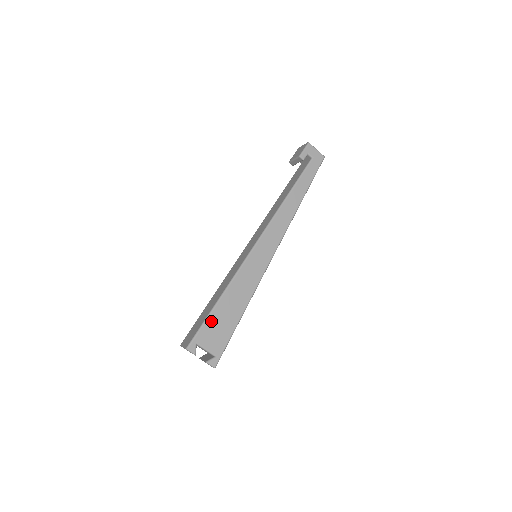
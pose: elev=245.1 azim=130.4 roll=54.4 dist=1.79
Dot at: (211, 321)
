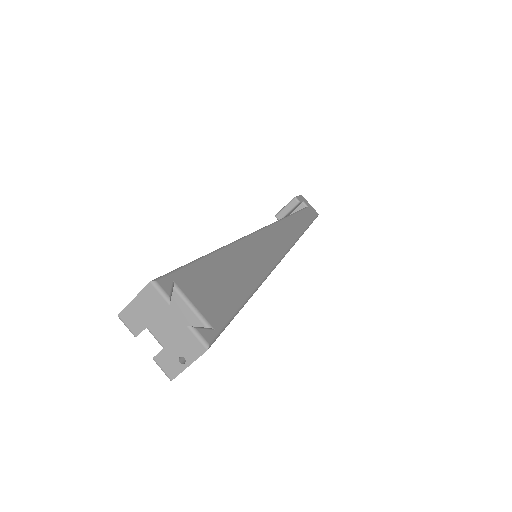
Dot at: (202, 268)
